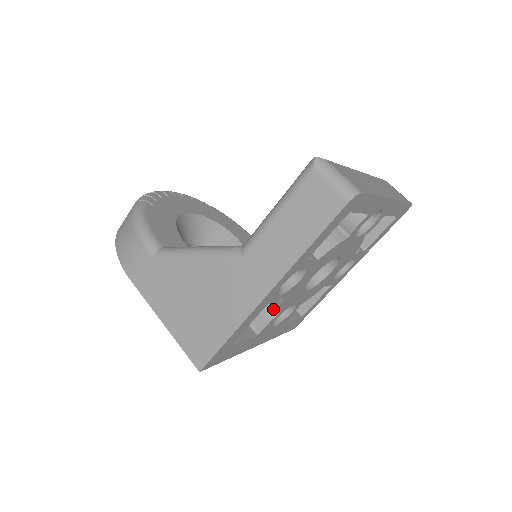
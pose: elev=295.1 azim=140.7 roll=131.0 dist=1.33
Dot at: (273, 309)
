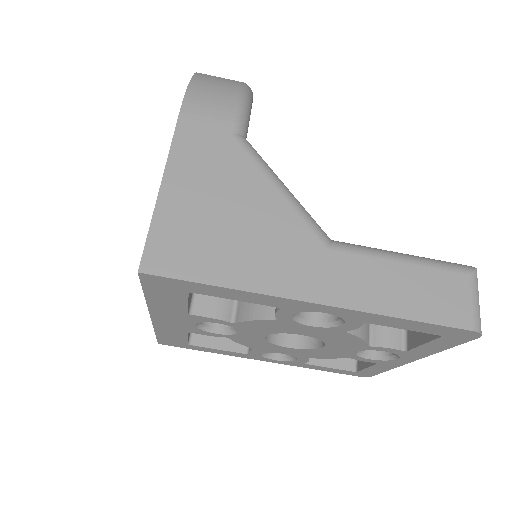
Dot at: (232, 313)
